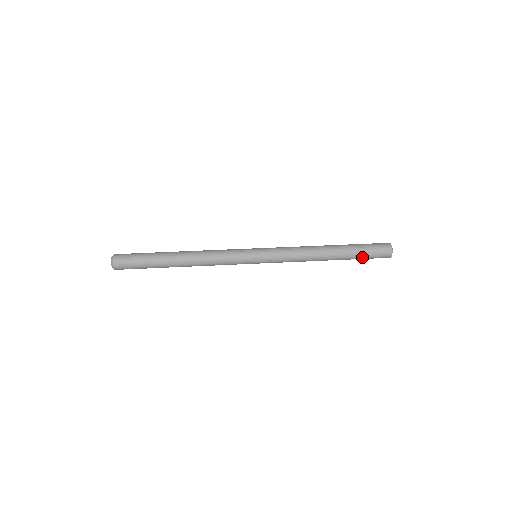
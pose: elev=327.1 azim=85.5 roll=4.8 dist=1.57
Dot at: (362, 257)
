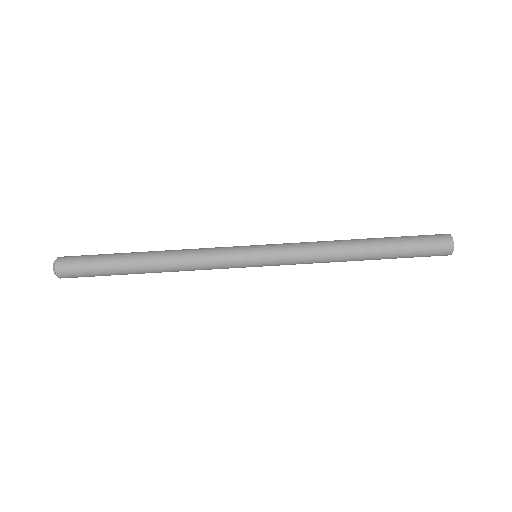
Dot at: (407, 257)
